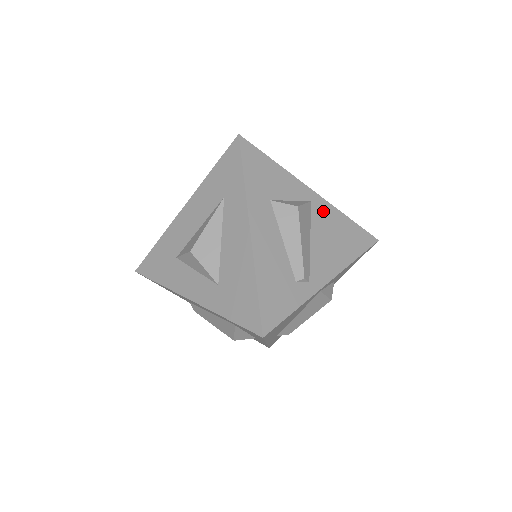
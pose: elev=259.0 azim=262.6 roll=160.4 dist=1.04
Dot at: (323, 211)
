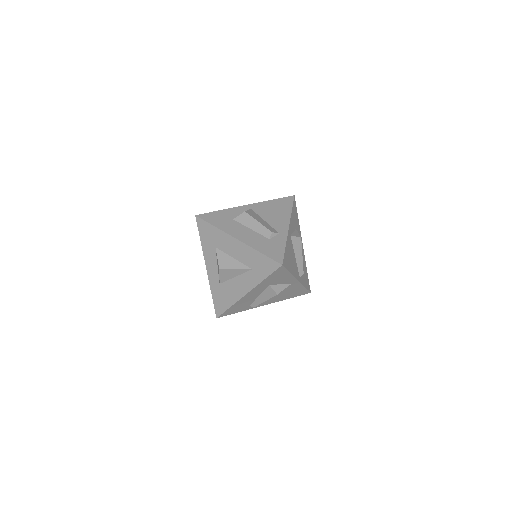
Dot at: (294, 286)
